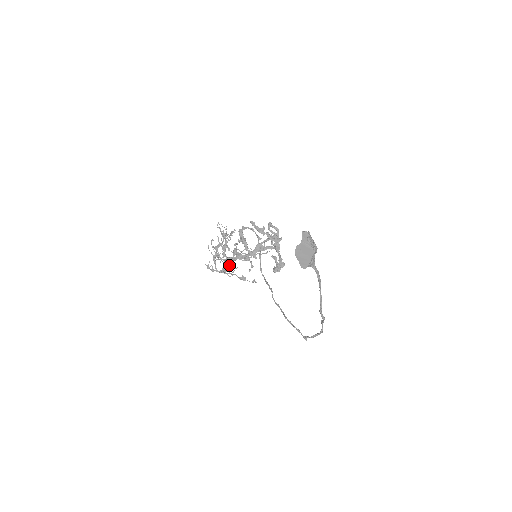
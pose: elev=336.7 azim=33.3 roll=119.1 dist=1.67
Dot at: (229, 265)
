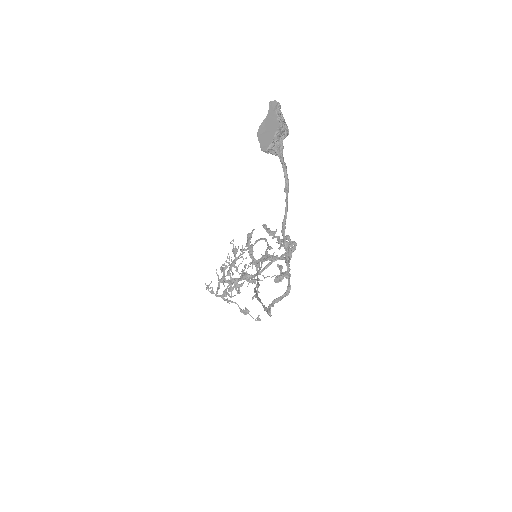
Dot at: (232, 290)
